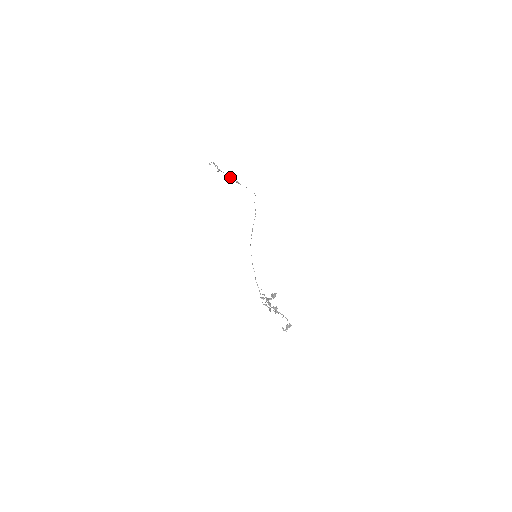
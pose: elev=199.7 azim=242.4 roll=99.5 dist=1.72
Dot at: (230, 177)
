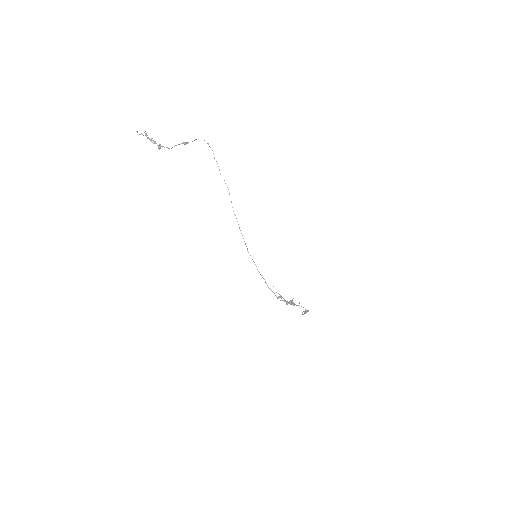
Dot at: occluded
